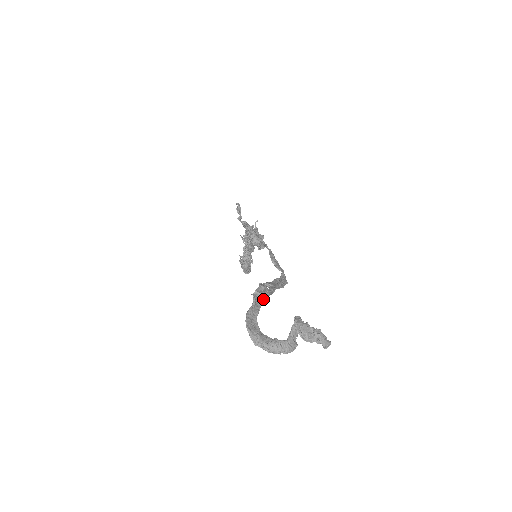
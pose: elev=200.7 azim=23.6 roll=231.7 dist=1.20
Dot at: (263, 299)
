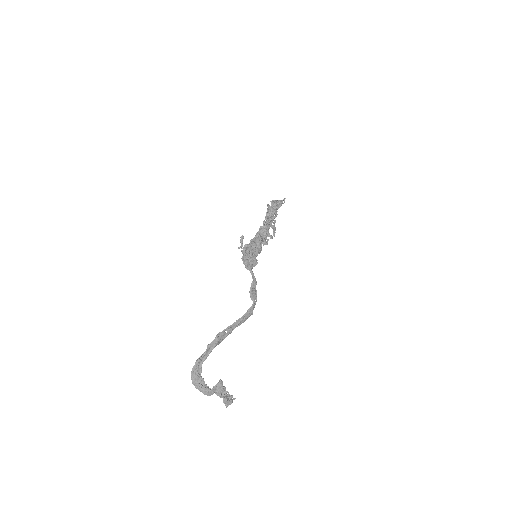
Dot at: occluded
